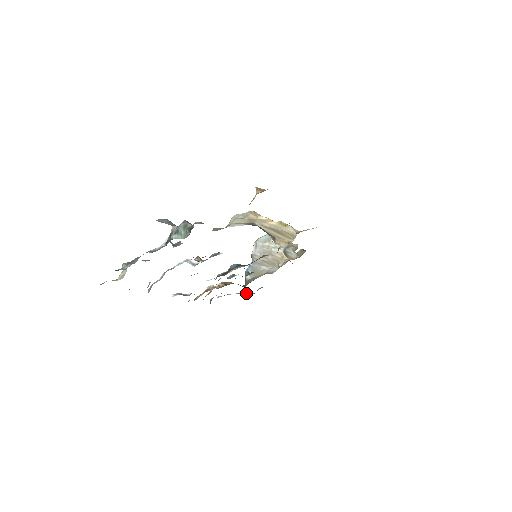
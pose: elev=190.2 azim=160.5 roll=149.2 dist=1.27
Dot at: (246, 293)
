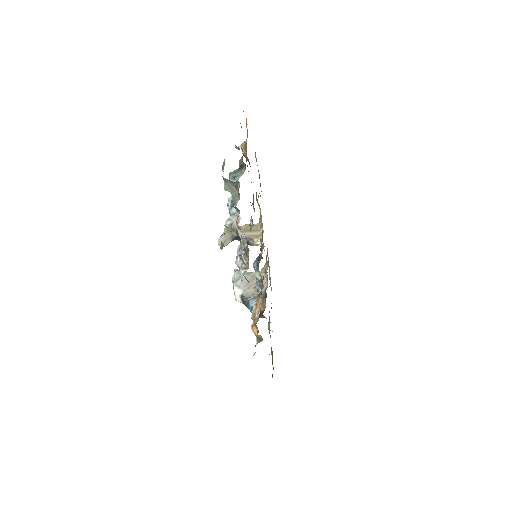
Dot at: occluded
